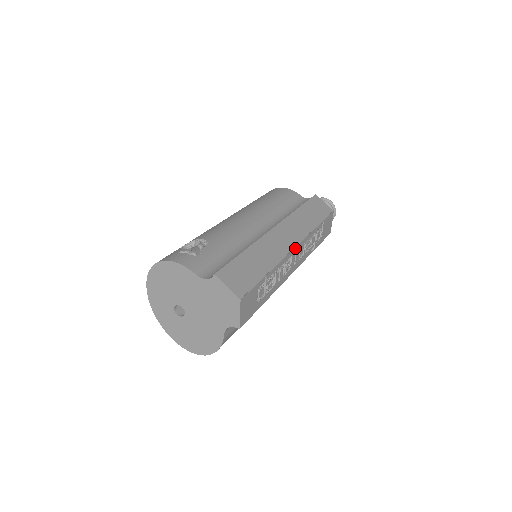
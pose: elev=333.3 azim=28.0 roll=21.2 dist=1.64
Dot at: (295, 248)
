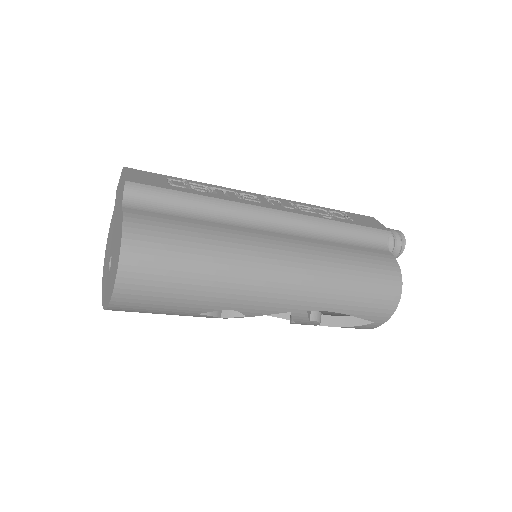
Dot at: (262, 196)
